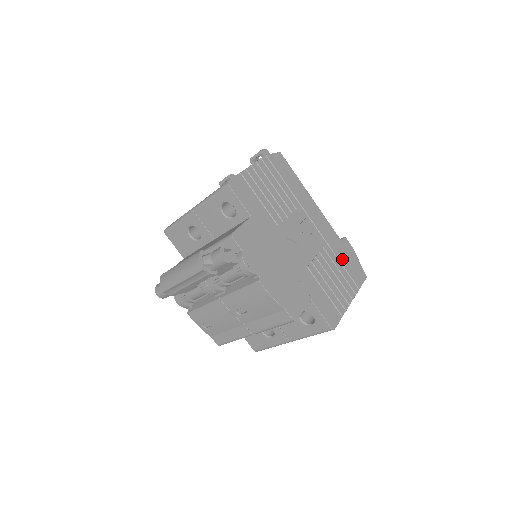
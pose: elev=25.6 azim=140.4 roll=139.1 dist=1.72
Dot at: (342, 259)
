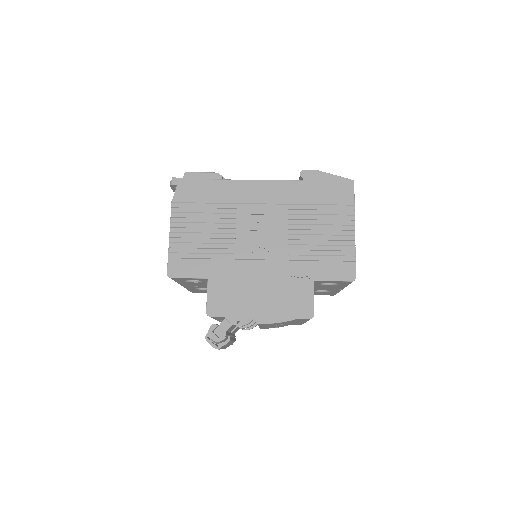
Dot at: (315, 199)
